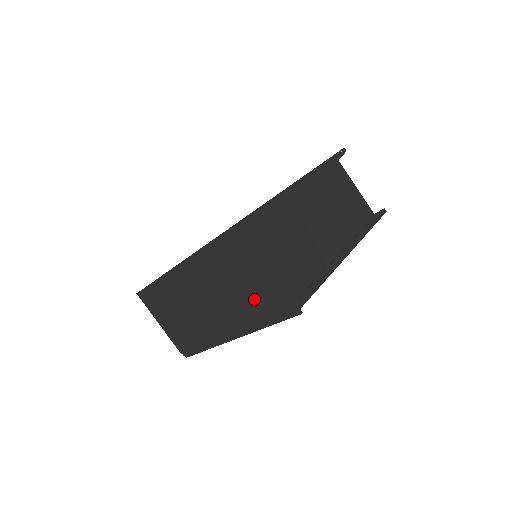
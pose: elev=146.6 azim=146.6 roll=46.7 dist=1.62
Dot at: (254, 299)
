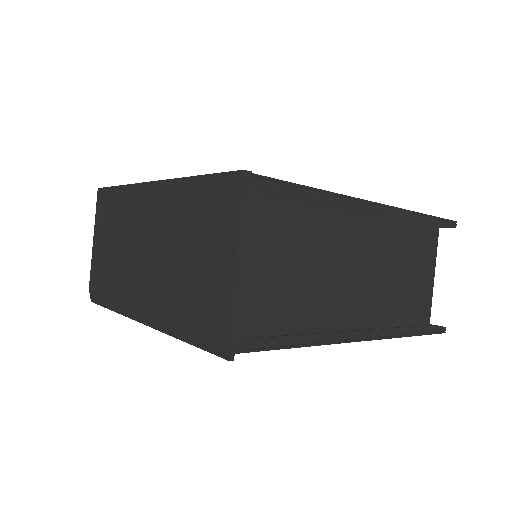
Dot at: (193, 291)
